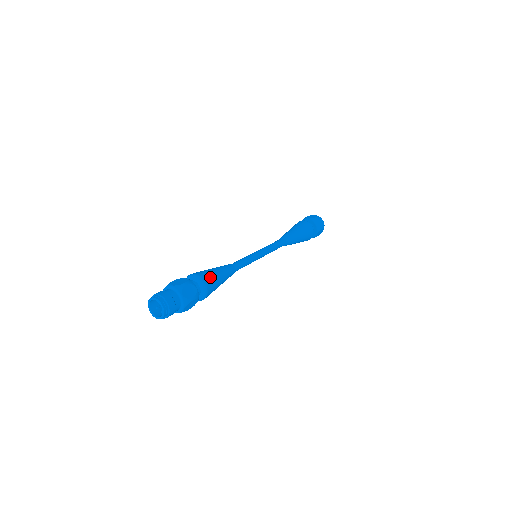
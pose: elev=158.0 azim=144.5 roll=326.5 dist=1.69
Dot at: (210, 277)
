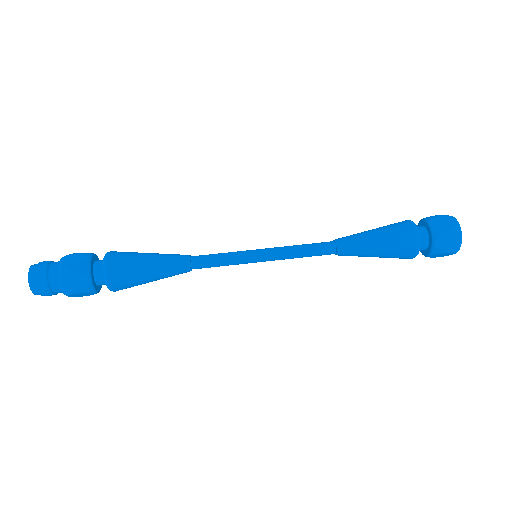
Dot at: (128, 286)
